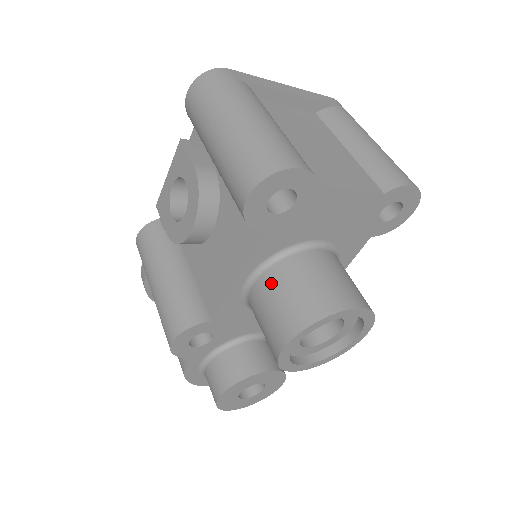
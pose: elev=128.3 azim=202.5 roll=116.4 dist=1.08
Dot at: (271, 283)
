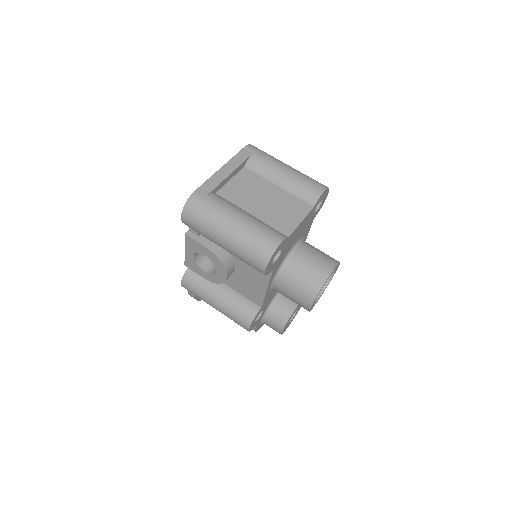
Dot at: (286, 282)
